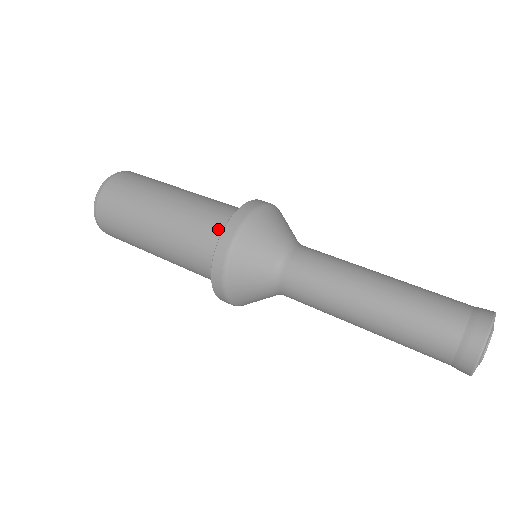
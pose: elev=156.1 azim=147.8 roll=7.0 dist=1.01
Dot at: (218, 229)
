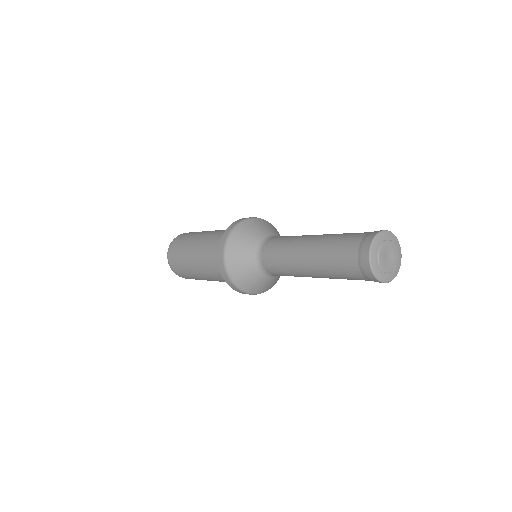
Dot at: occluded
